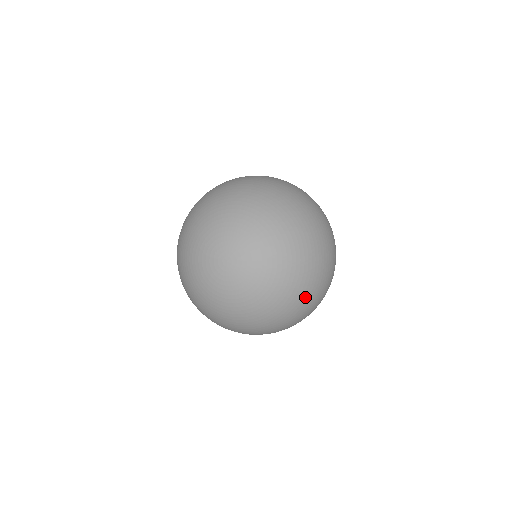
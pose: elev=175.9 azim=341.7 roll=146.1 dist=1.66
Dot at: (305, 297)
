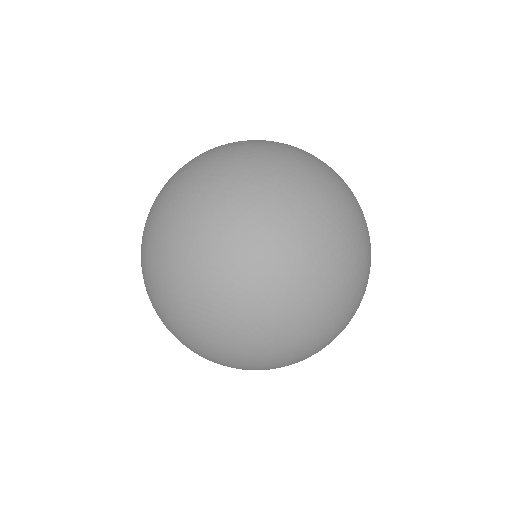
Dot at: (329, 338)
